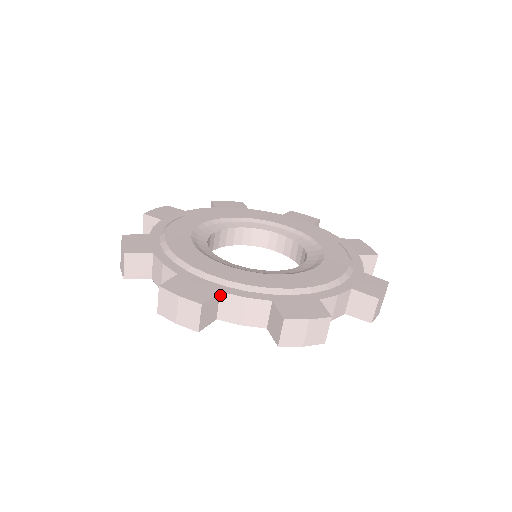
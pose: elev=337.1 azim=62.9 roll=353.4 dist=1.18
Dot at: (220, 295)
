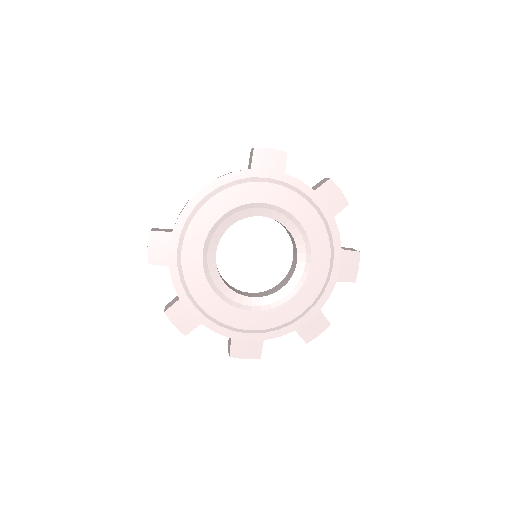
Dot at: (201, 323)
